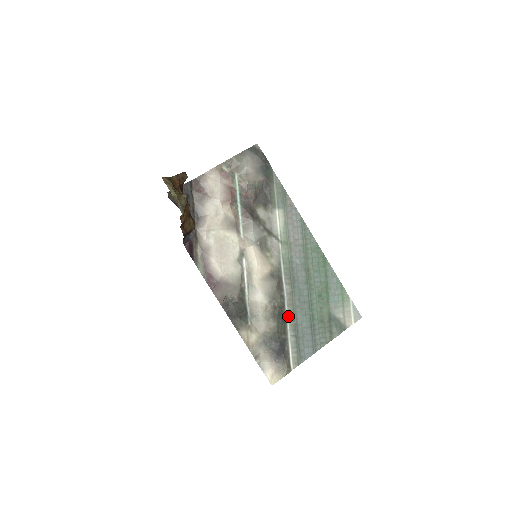
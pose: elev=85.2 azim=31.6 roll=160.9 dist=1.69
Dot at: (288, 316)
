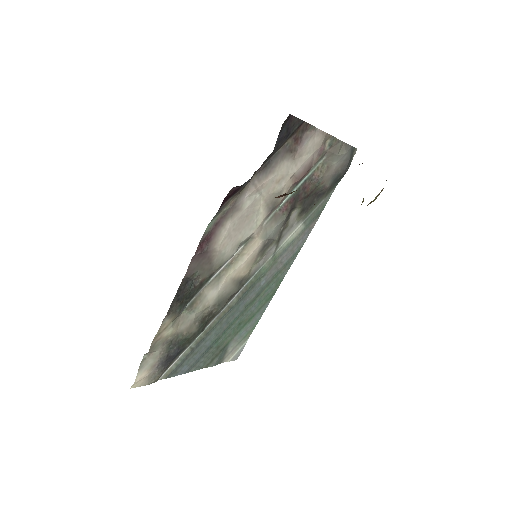
Dot at: (208, 327)
